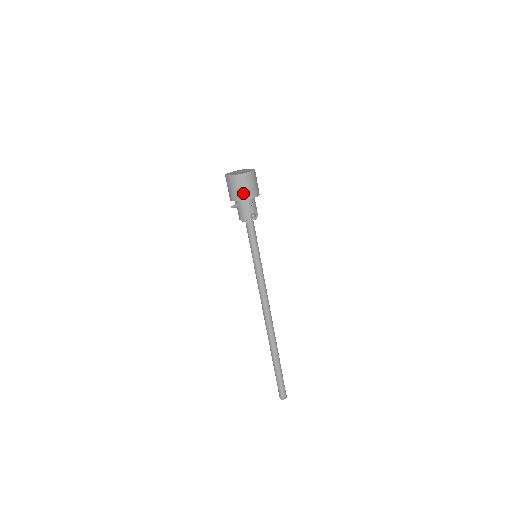
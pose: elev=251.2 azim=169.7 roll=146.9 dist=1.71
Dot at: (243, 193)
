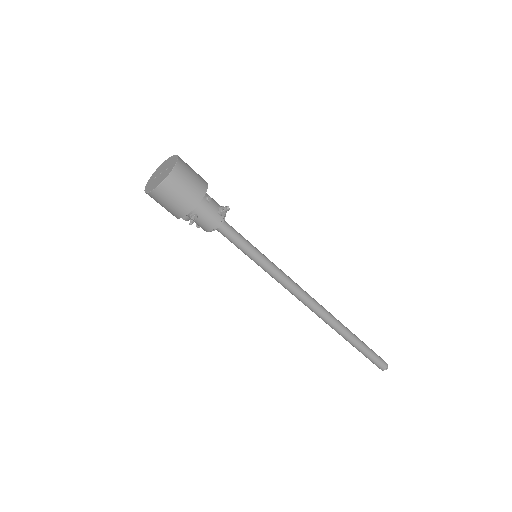
Dot at: (192, 193)
